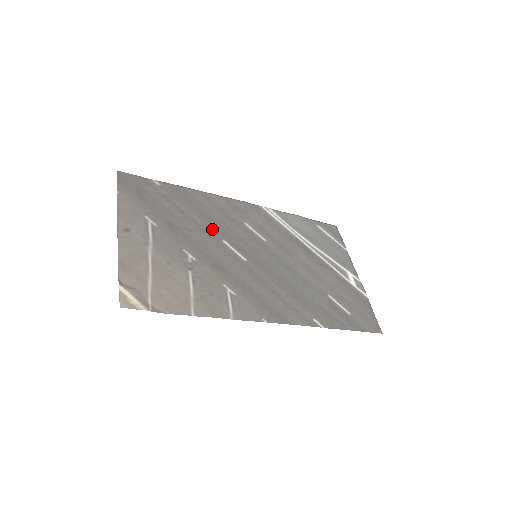
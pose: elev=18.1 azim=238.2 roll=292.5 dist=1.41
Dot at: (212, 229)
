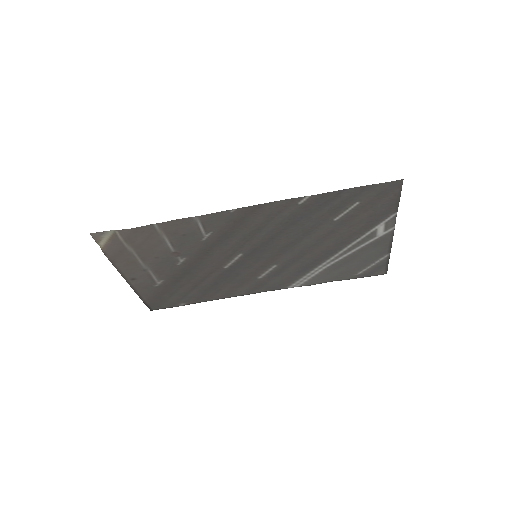
Dot at: (218, 276)
